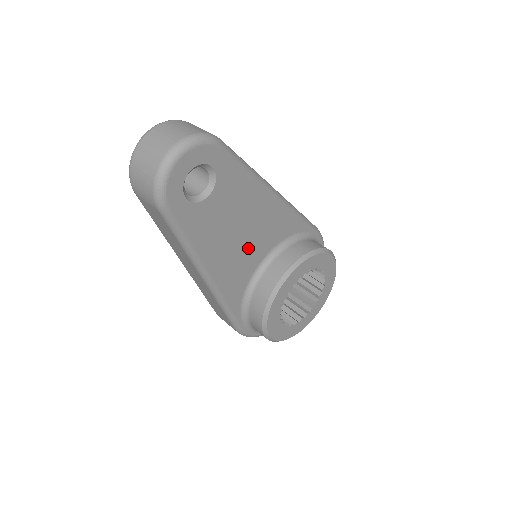
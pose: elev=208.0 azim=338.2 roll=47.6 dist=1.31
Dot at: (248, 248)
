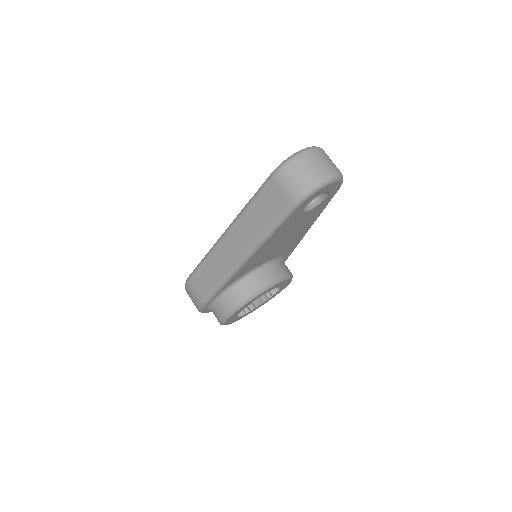
Dot at: (273, 251)
